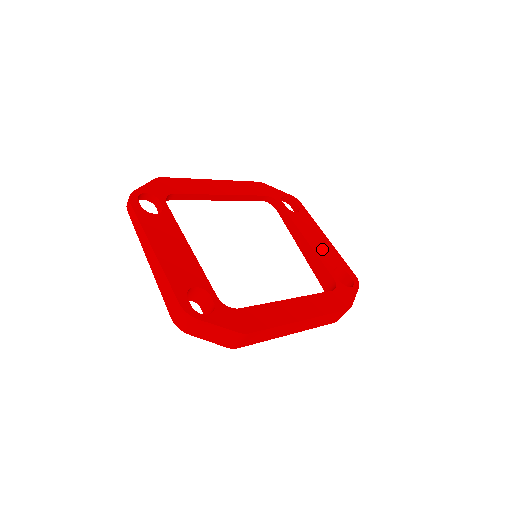
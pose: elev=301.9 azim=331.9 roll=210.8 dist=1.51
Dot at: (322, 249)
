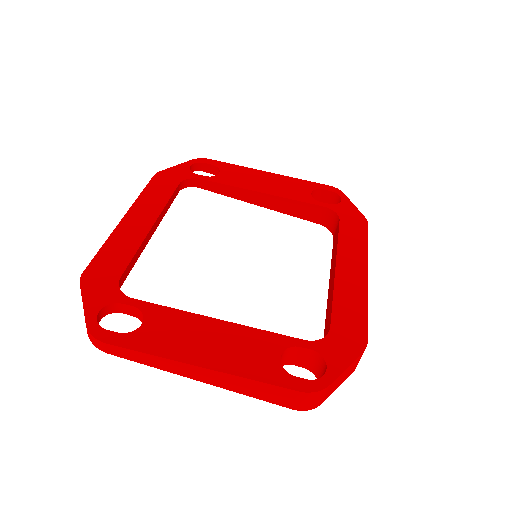
Dot at: (282, 188)
